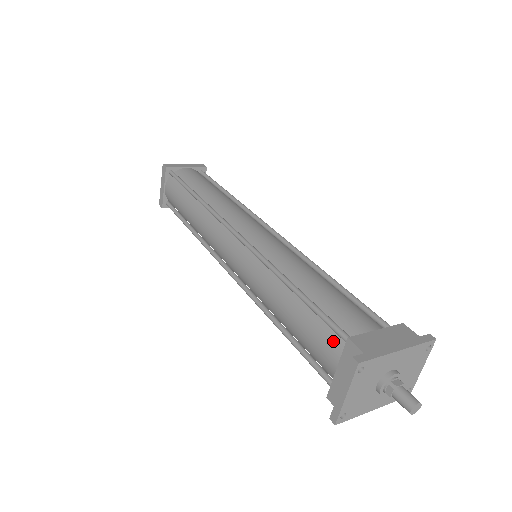
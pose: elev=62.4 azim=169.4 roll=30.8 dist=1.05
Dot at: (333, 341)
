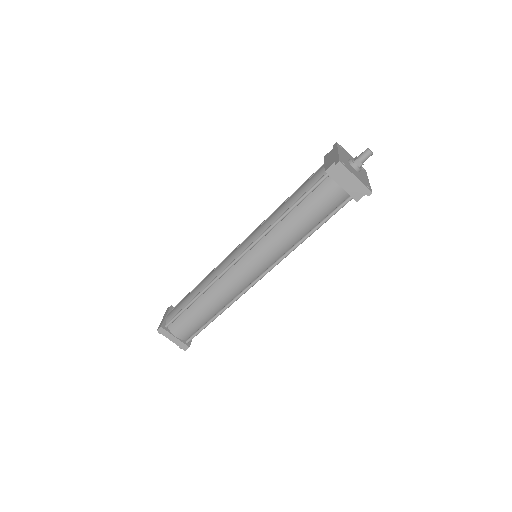
Dot at: (325, 187)
